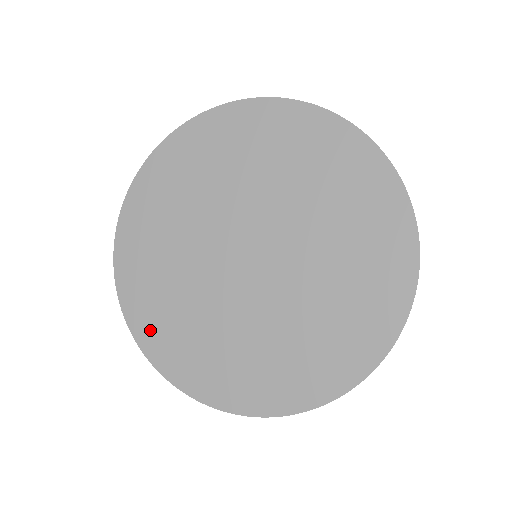
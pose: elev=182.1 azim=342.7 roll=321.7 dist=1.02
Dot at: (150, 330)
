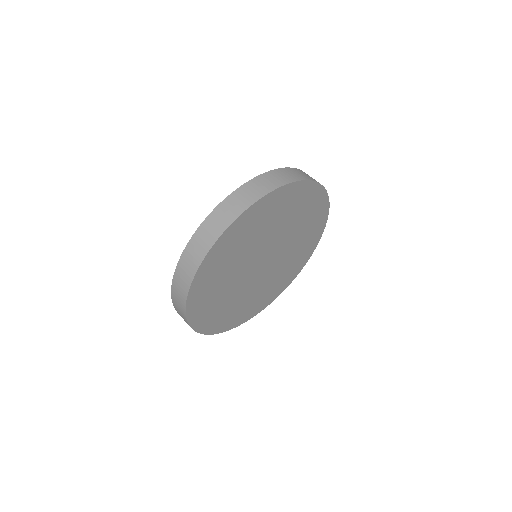
Dot at: (205, 322)
